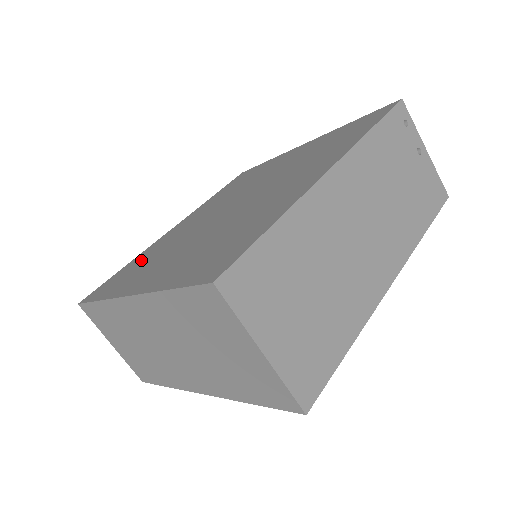
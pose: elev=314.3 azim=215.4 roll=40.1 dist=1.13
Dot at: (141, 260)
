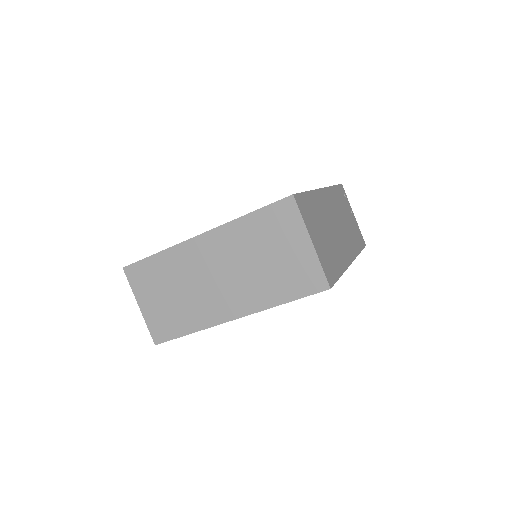
Dot at: occluded
